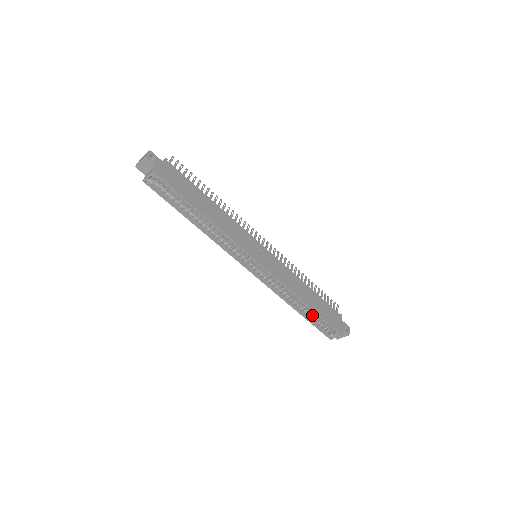
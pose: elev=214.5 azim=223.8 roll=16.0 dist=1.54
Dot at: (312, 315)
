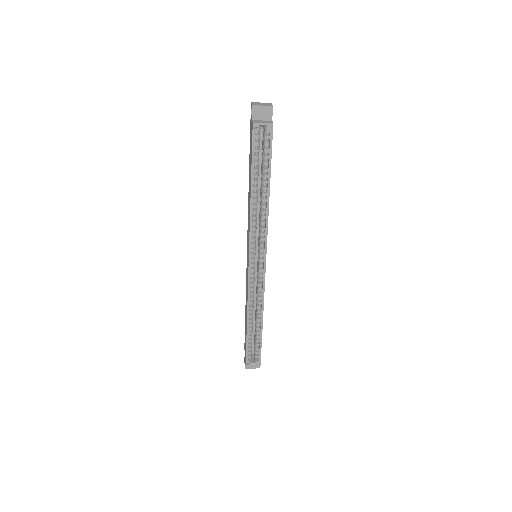
Dot at: occluded
